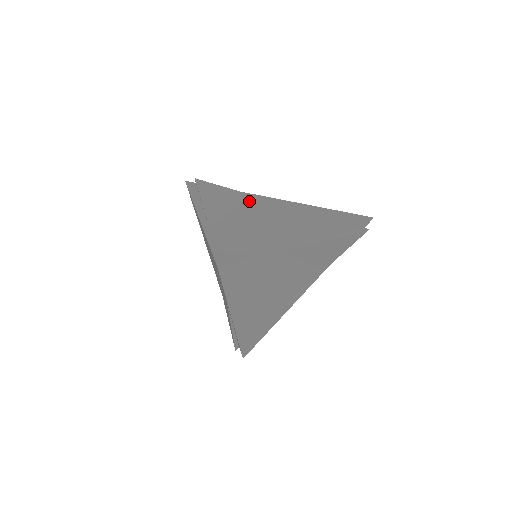
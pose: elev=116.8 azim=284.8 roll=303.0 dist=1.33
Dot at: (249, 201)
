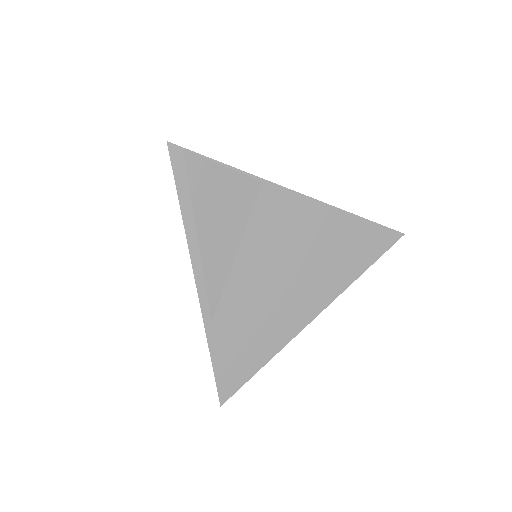
Dot at: (260, 215)
